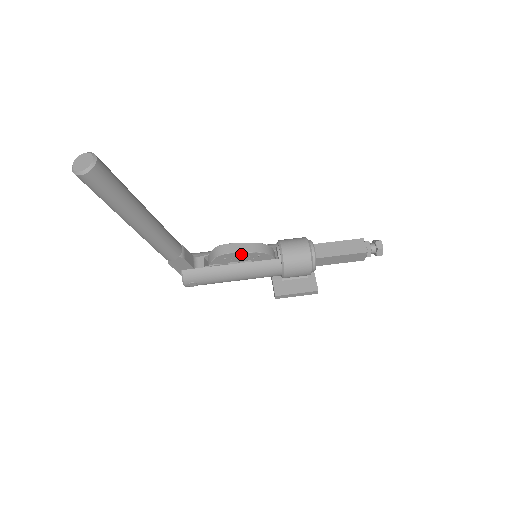
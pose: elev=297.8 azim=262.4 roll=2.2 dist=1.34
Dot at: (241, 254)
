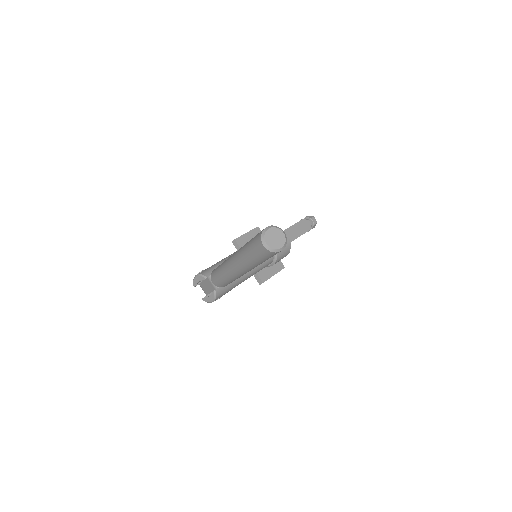
Dot at: occluded
